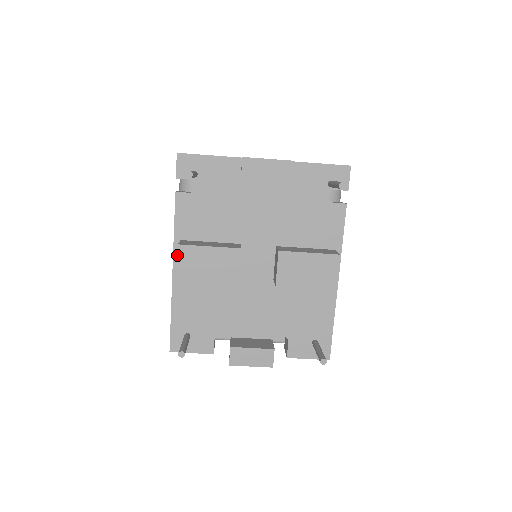
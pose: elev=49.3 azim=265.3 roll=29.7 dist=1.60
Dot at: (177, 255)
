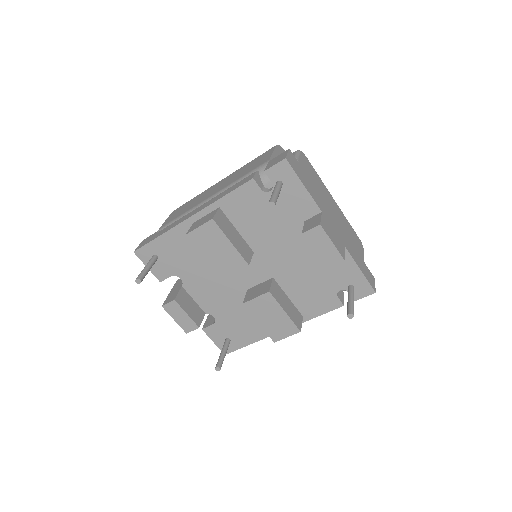
Dot at: (204, 223)
